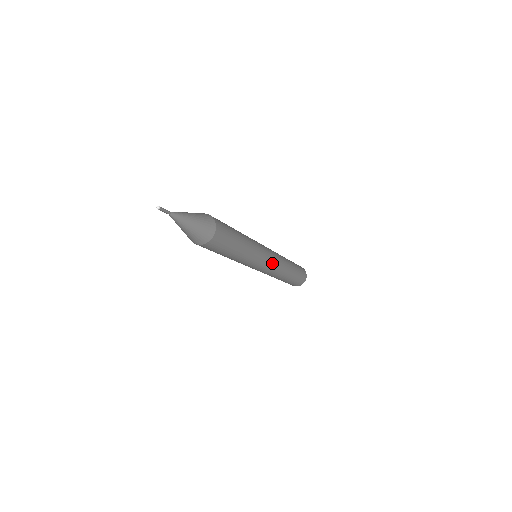
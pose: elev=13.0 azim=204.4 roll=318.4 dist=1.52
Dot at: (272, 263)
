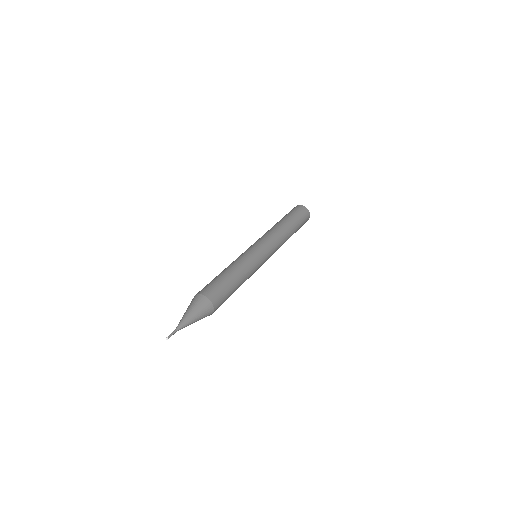
Dot at: occluded
